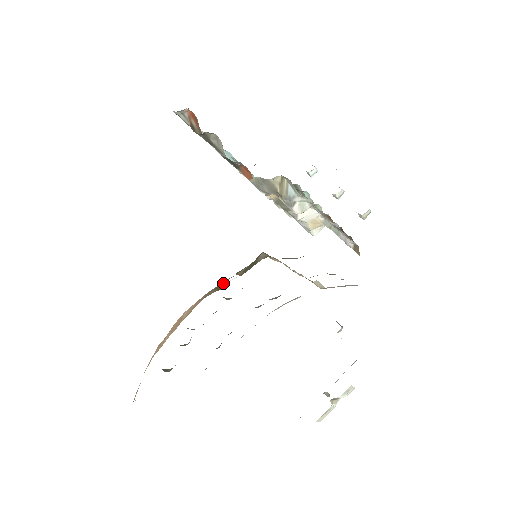
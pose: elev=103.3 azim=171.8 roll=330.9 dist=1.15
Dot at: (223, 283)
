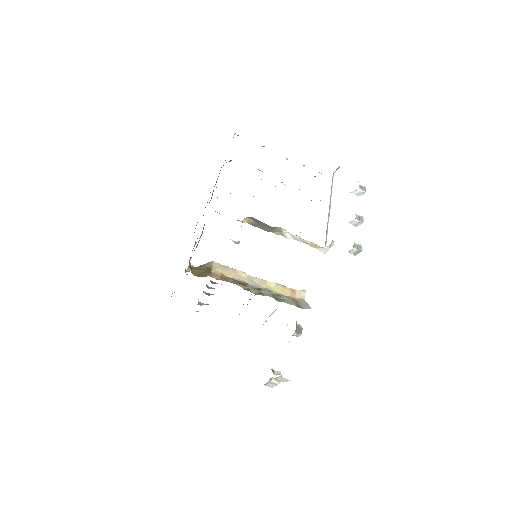
Dot at: occluded
